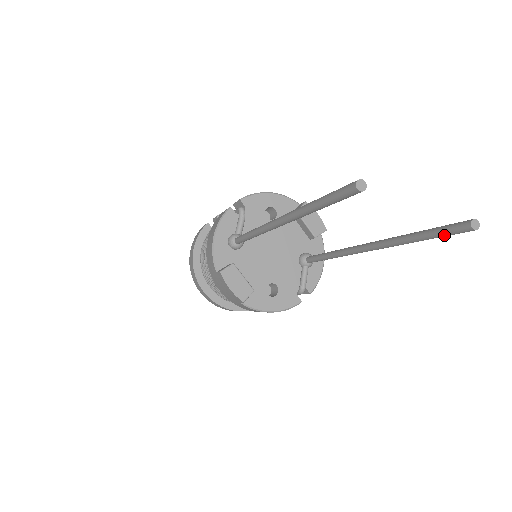
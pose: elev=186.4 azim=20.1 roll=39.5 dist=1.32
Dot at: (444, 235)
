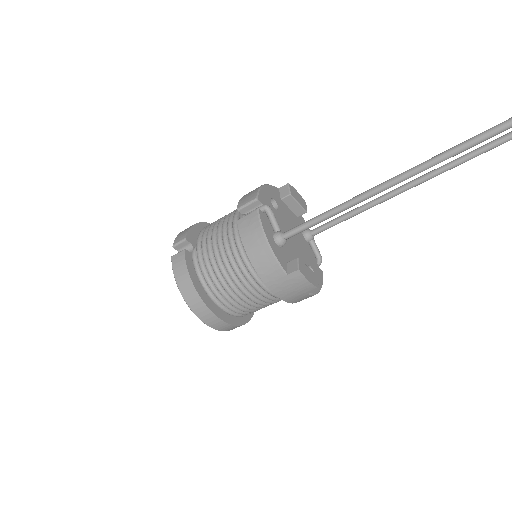
Dot at: occluded
